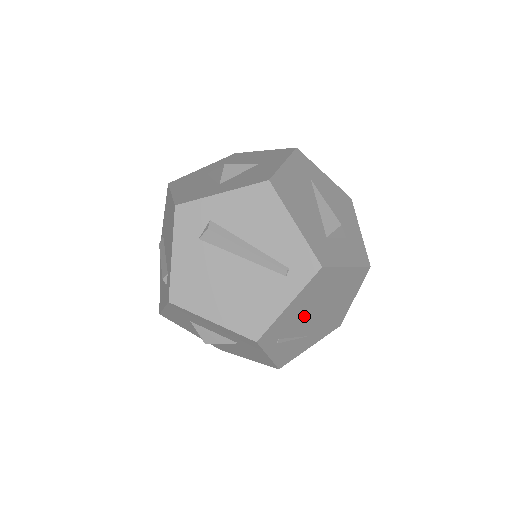
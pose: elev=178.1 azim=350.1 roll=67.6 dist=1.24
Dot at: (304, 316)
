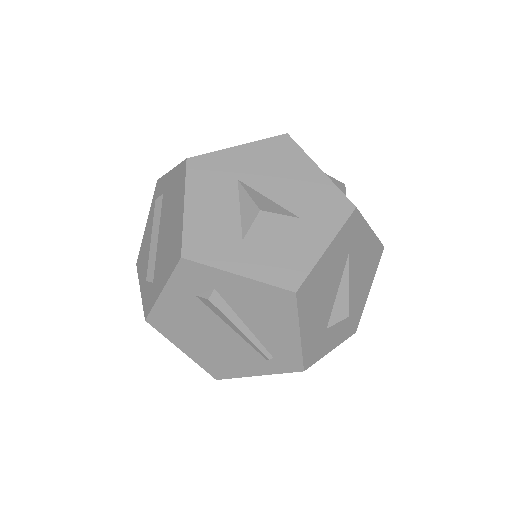
Dot at: occluded
